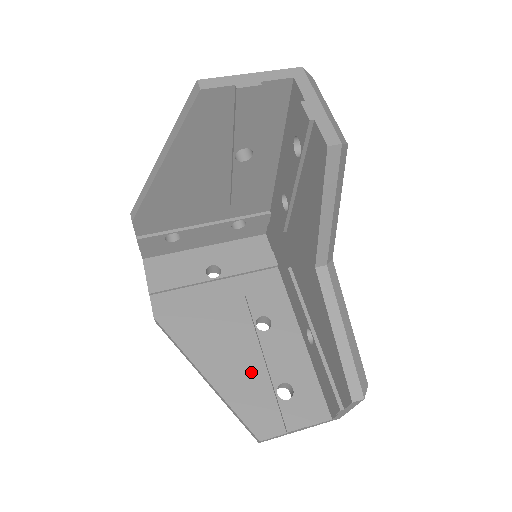
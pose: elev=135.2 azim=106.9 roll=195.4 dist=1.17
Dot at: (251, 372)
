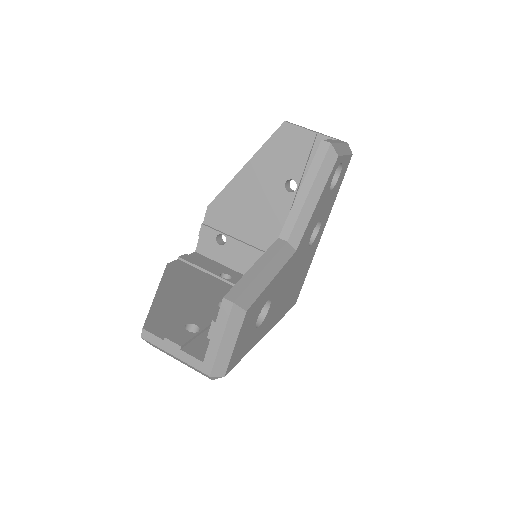
Dot at: (185, 311)
